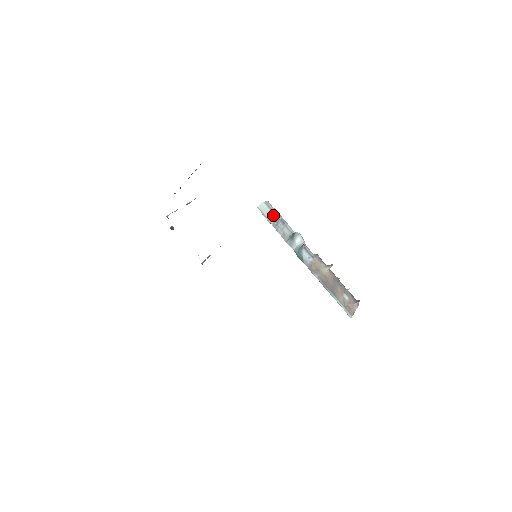
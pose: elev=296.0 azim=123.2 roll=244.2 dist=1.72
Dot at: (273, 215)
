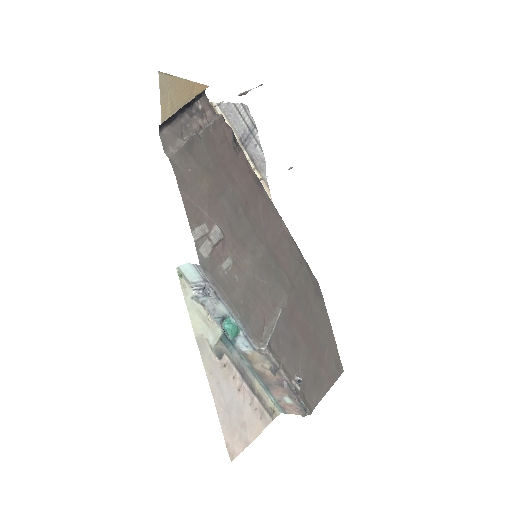
Dot at: (202, 285)
